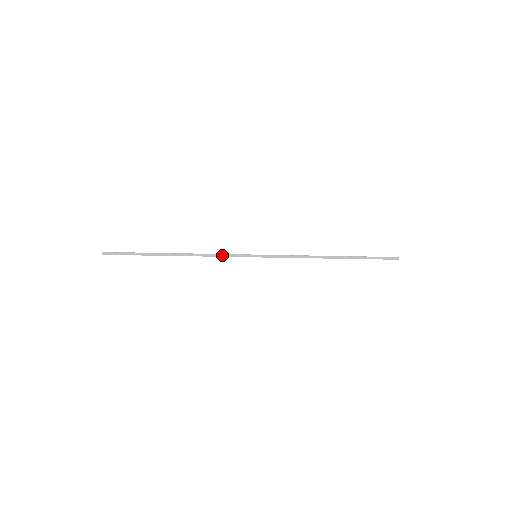
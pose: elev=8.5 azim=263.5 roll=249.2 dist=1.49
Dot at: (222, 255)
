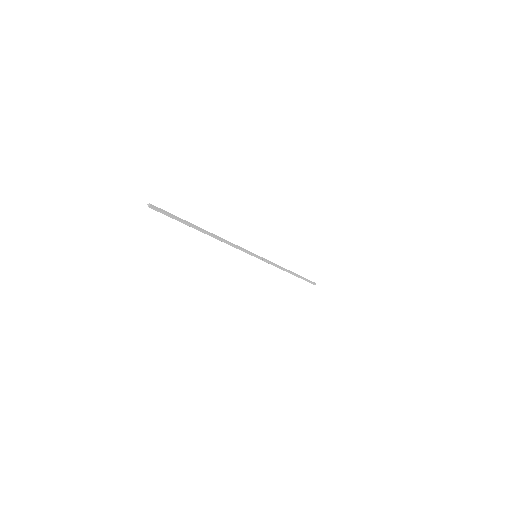
Dot at: (238, 246)
